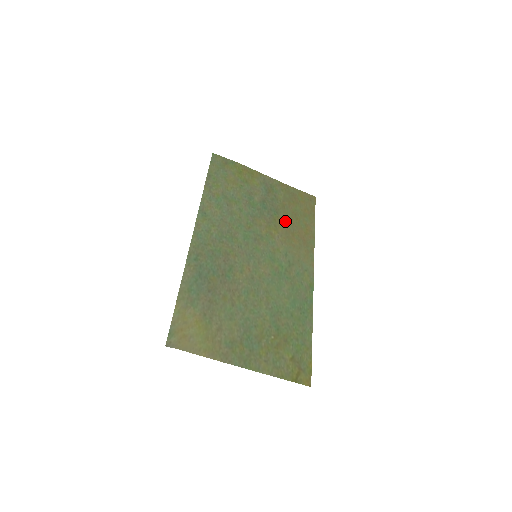
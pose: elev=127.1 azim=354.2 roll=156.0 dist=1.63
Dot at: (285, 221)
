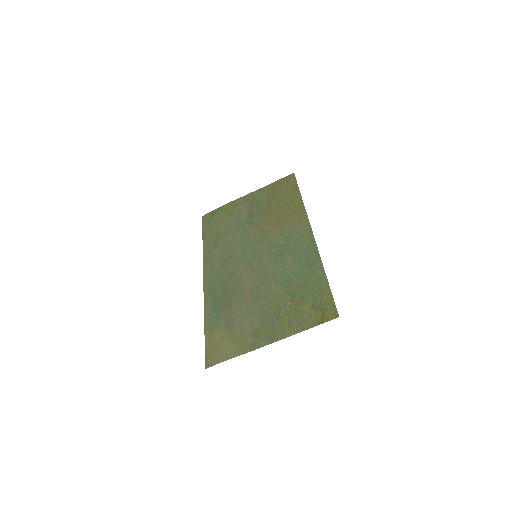
Dot at: (273, 212)
